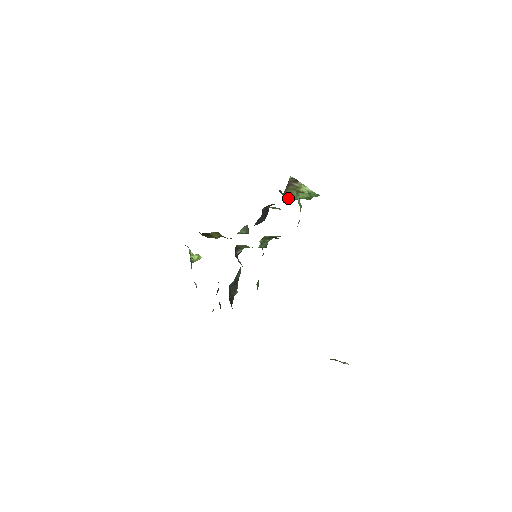
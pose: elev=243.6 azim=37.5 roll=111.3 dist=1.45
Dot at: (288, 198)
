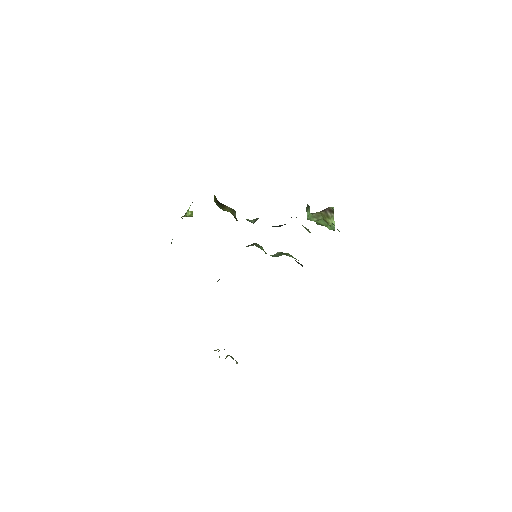
Dot at: (310, 217)
